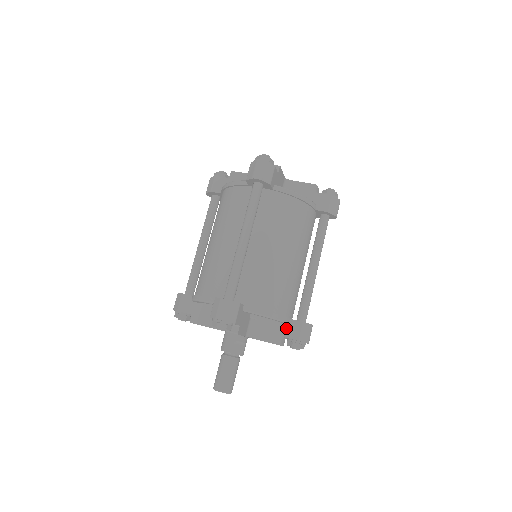
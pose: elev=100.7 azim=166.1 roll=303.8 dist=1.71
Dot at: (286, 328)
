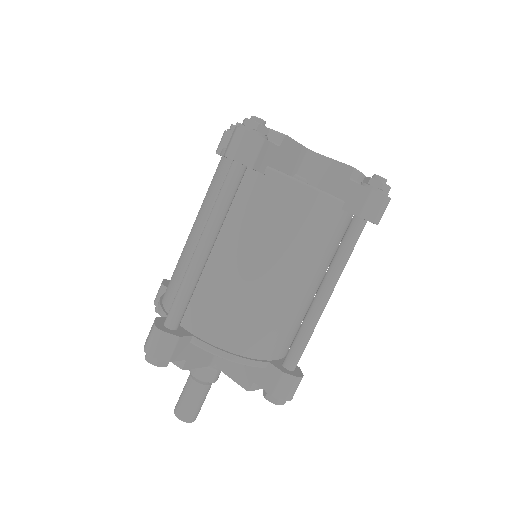
Dot at: (261, 372)
